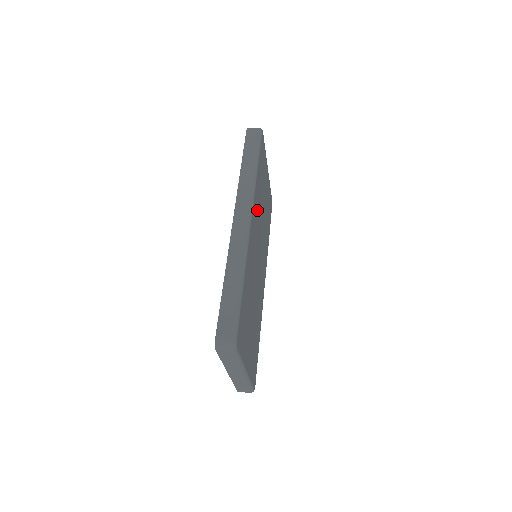
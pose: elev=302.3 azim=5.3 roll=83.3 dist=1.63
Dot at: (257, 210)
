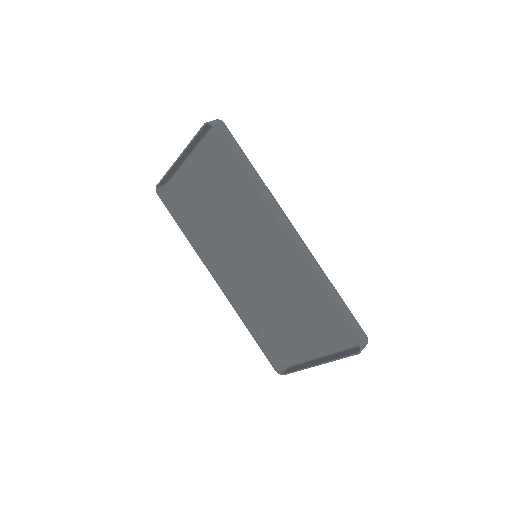
Dot at: (261, 214)
